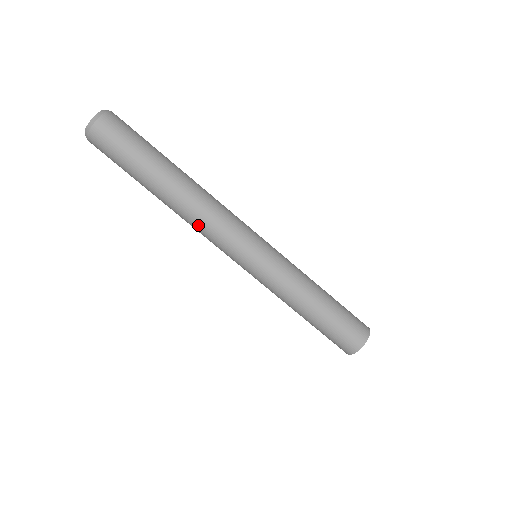
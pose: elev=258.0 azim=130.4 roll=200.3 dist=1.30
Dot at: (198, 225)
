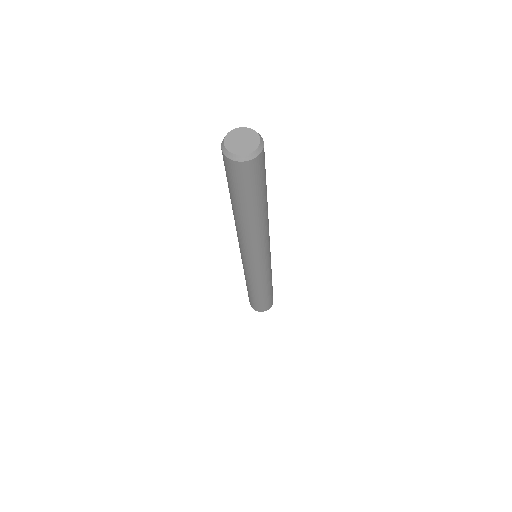
Dot at: (237, 233)
